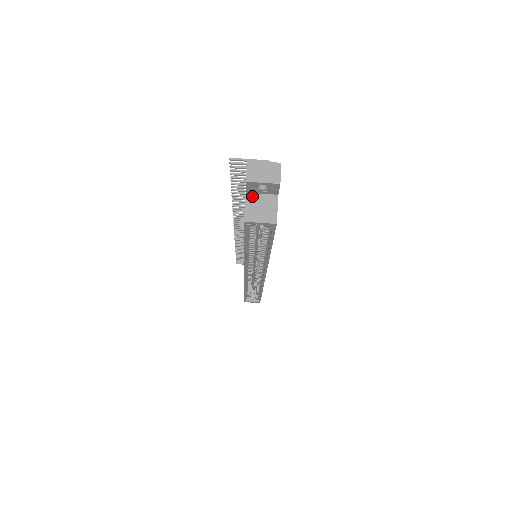
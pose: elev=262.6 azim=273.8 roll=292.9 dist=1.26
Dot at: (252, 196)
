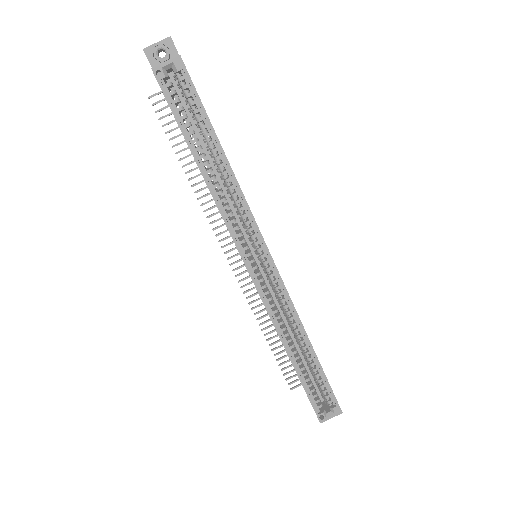
Dot at: occluded
